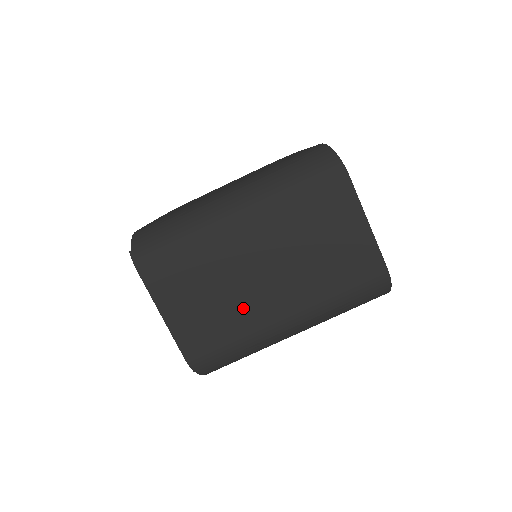
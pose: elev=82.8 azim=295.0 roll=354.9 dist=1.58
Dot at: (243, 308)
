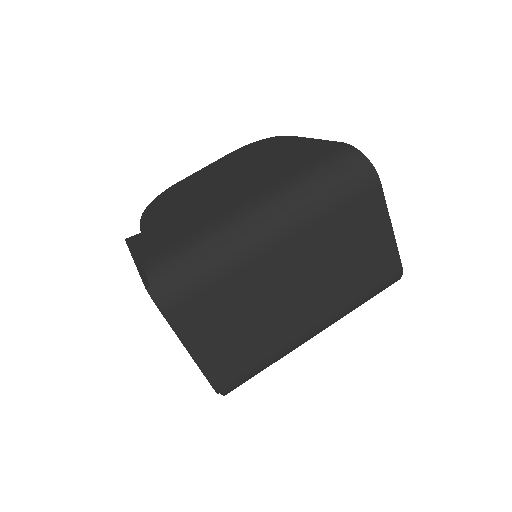
Dot at: (274, 327)
